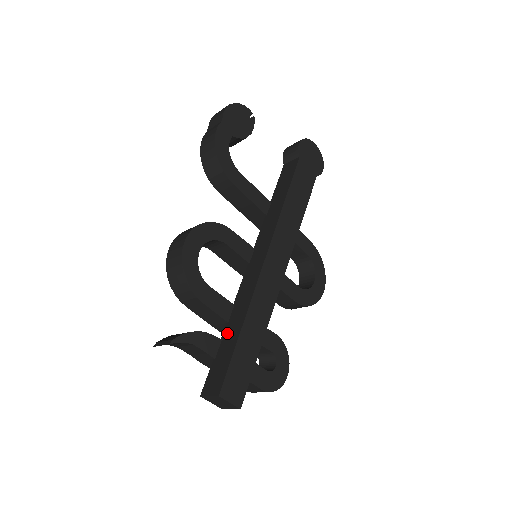
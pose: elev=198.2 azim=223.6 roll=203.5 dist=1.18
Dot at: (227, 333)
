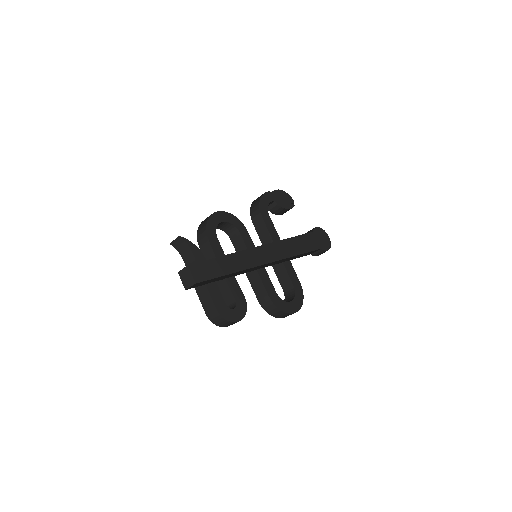
Dot at: occluded
